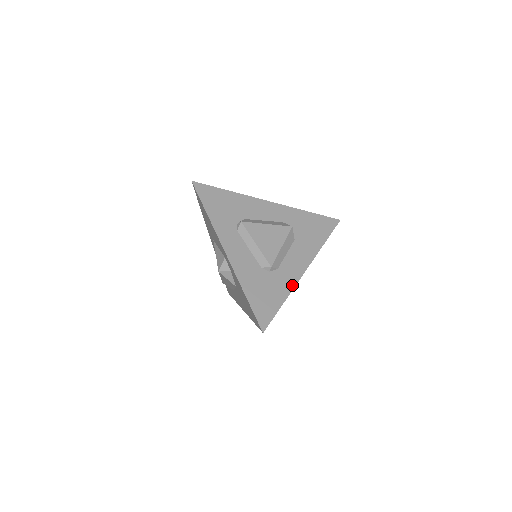
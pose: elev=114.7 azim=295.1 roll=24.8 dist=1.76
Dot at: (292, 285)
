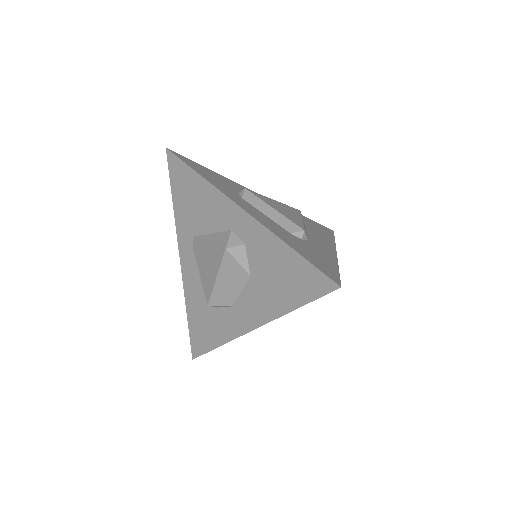
Dot at: (334, 258)
